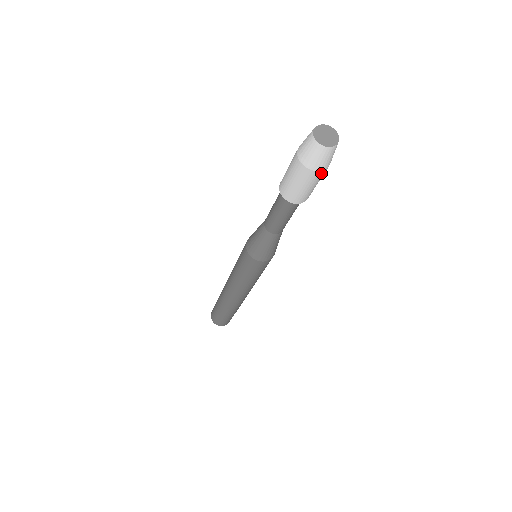
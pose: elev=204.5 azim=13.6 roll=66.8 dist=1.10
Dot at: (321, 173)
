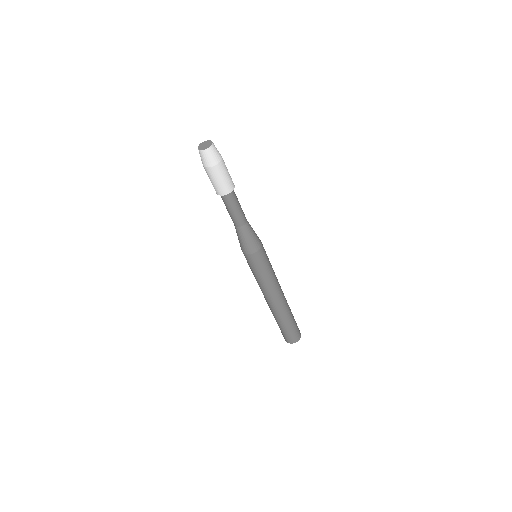
Dot at: (214, 169)
